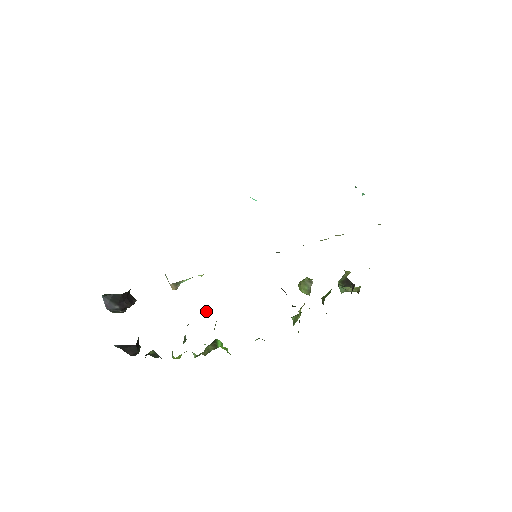
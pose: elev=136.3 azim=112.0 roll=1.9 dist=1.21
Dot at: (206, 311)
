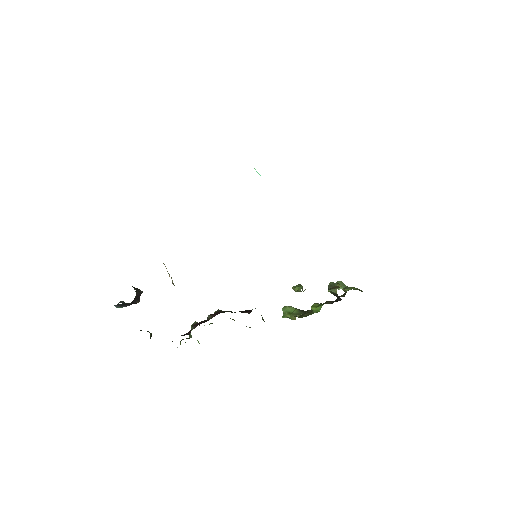
Dot at: (209, 318)
